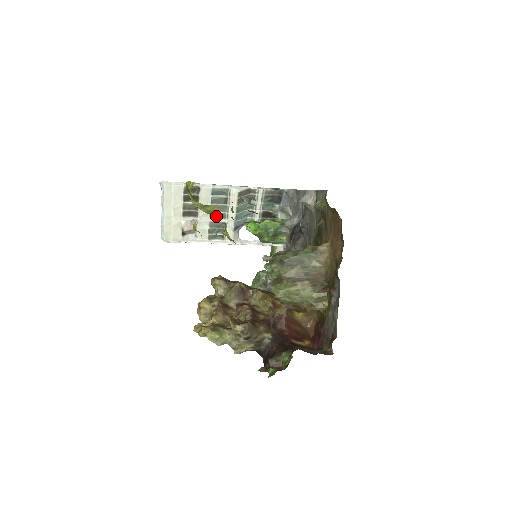
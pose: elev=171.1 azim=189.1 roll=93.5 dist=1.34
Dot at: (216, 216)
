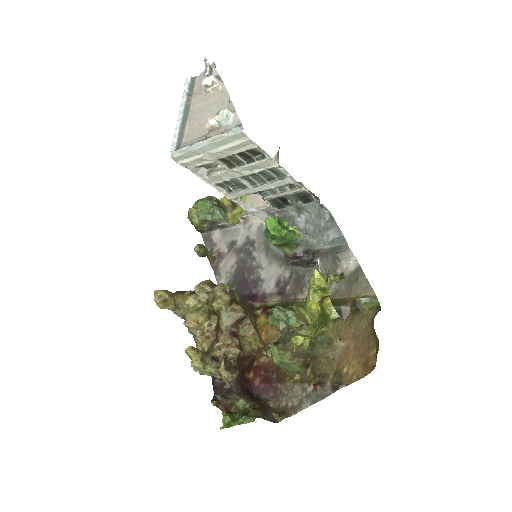
Dot at: (247, 179)
